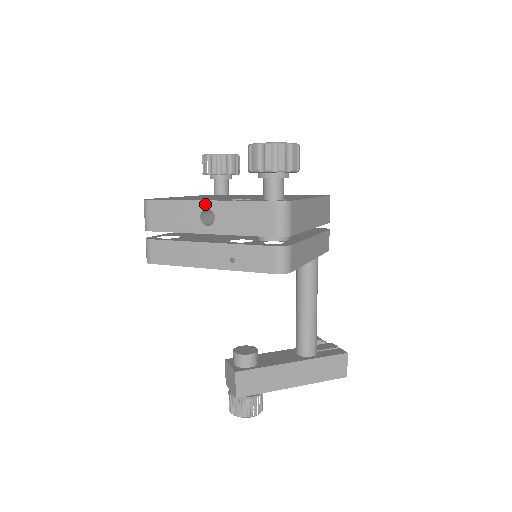
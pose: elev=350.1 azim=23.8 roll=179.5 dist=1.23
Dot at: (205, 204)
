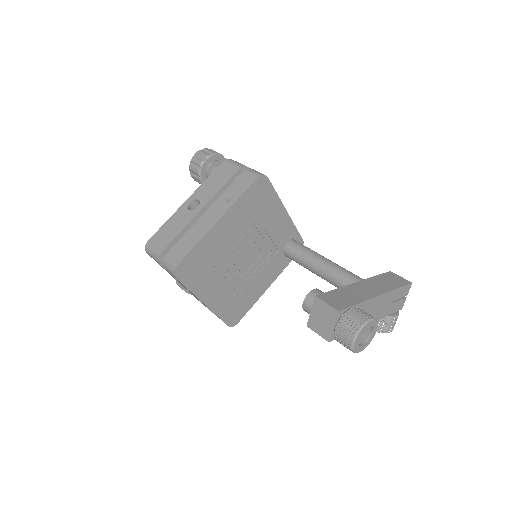
Dot at: (187, 202)
